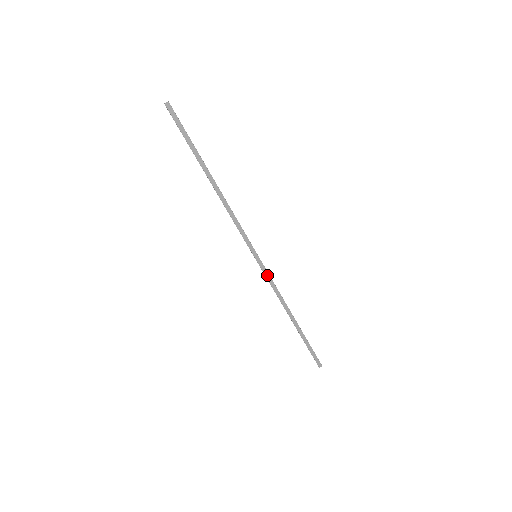
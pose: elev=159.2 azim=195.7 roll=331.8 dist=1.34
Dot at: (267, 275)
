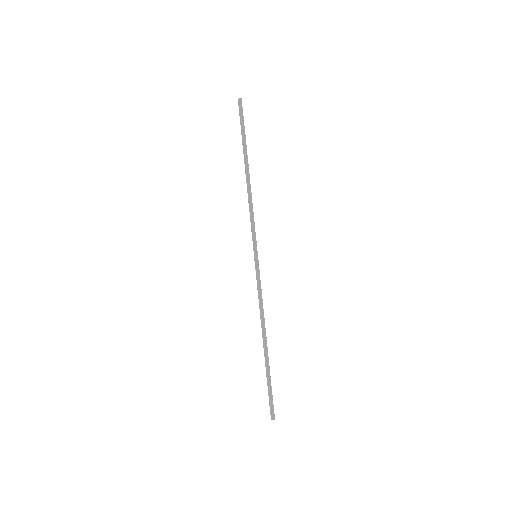
Dot at: (258, 280)
